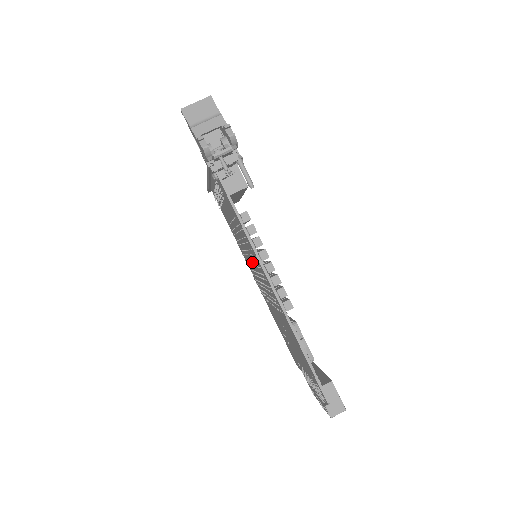
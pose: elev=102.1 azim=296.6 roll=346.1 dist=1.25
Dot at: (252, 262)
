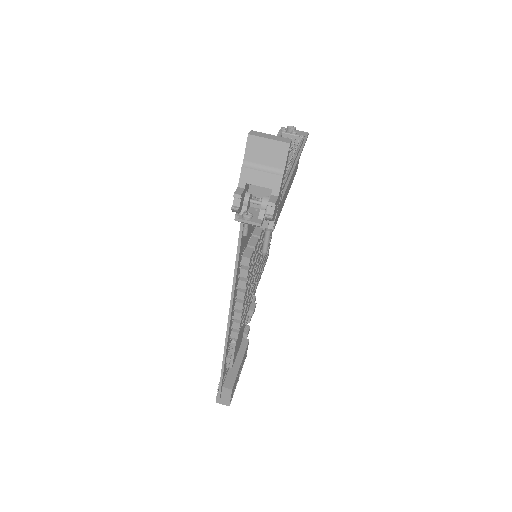
Dot at: occluded
